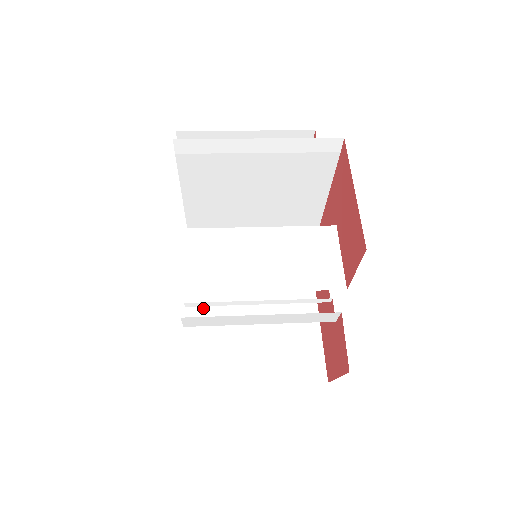
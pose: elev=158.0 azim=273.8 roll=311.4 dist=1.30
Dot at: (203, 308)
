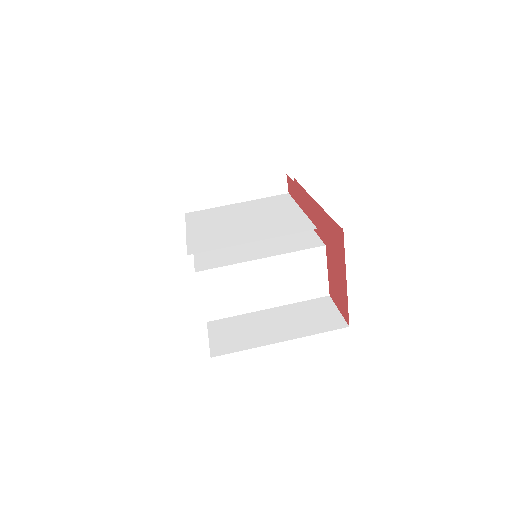
Dot at: occluded
